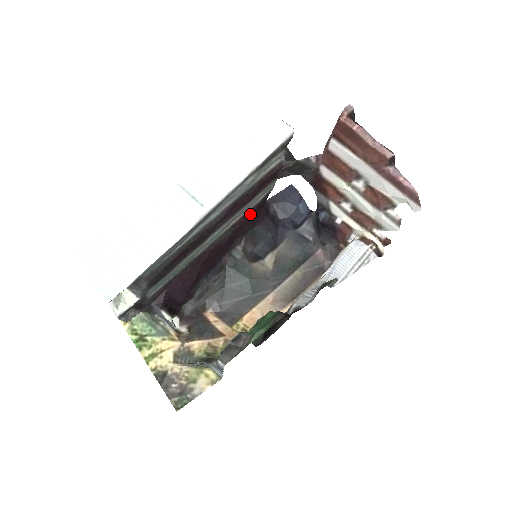
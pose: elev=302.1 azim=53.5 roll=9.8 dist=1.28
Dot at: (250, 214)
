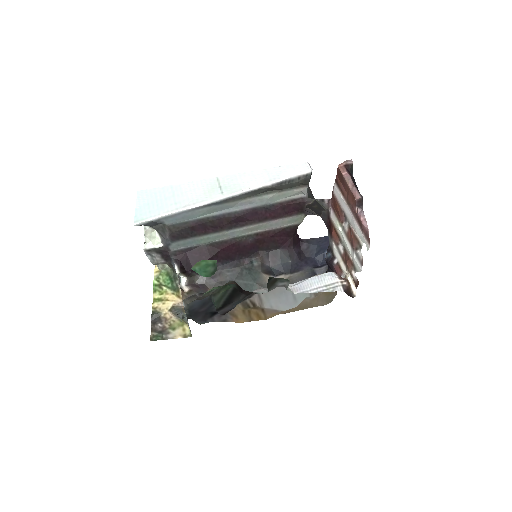
Dot at: (274, 233)
